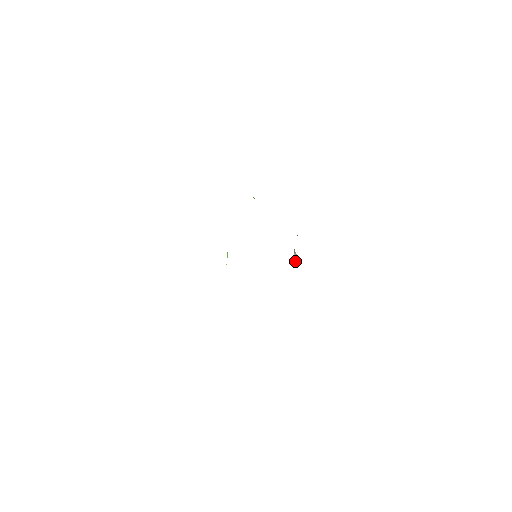
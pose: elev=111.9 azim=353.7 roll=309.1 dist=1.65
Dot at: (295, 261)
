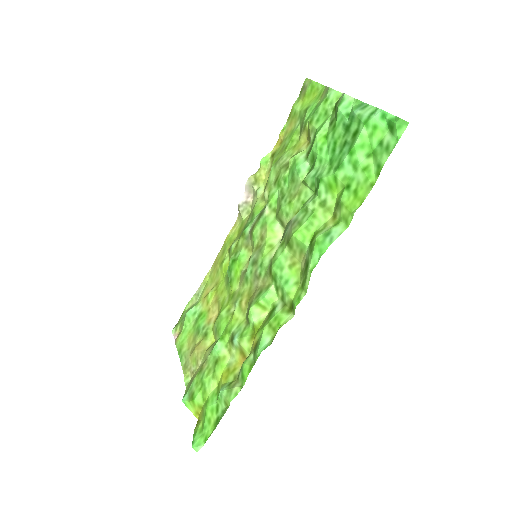
Dot at: (244, 196)
